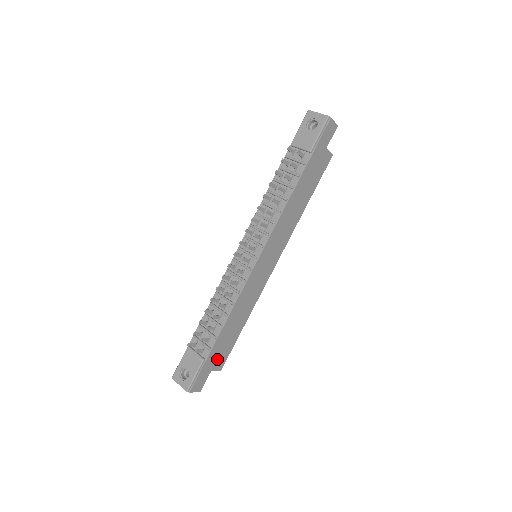
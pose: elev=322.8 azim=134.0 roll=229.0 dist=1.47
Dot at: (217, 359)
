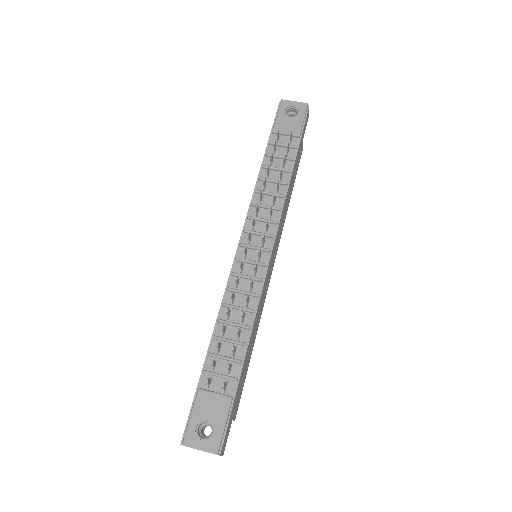
Dot at: (237, 399)
